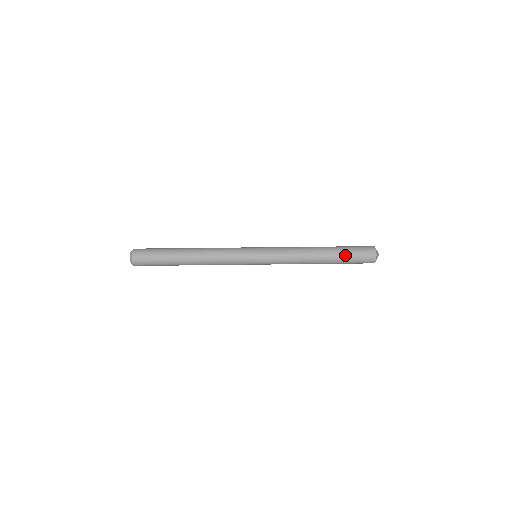
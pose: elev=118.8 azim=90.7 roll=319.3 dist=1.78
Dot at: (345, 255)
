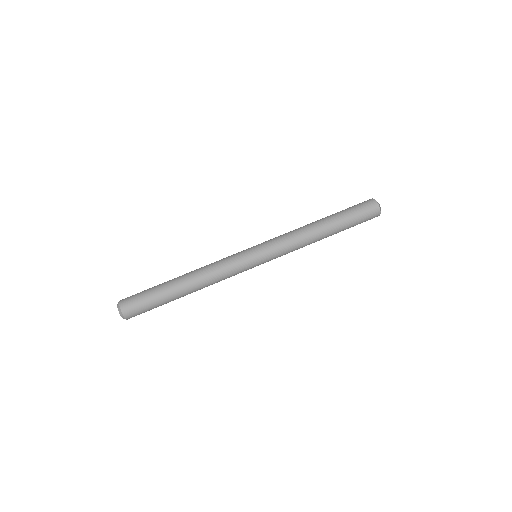
Dot at: (349, 221)
